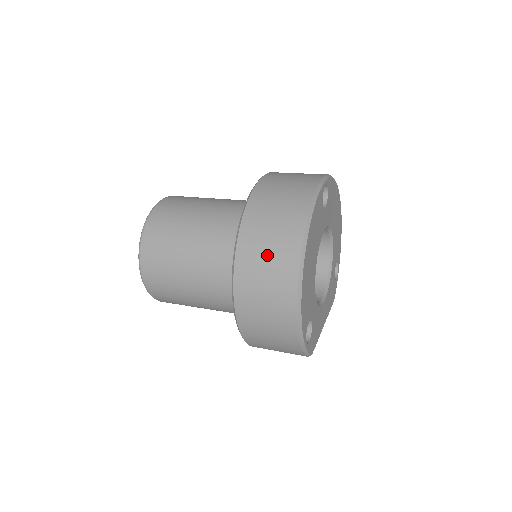
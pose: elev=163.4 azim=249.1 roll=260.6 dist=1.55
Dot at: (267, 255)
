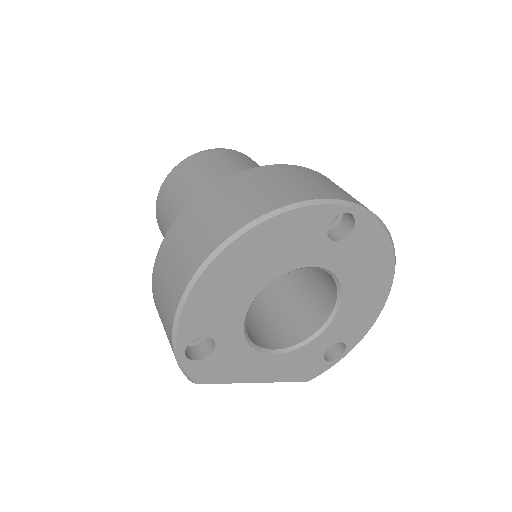
Dot at: (207, 219)
